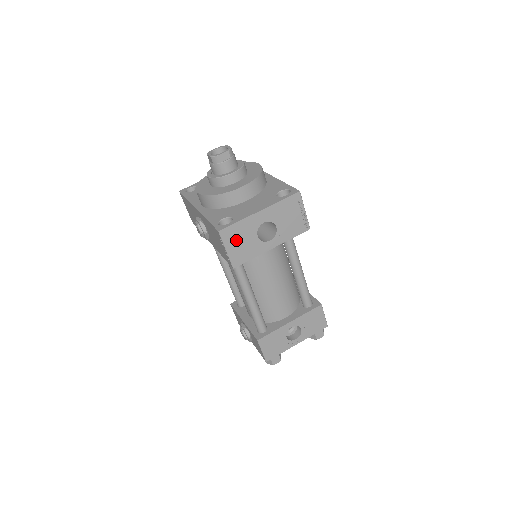
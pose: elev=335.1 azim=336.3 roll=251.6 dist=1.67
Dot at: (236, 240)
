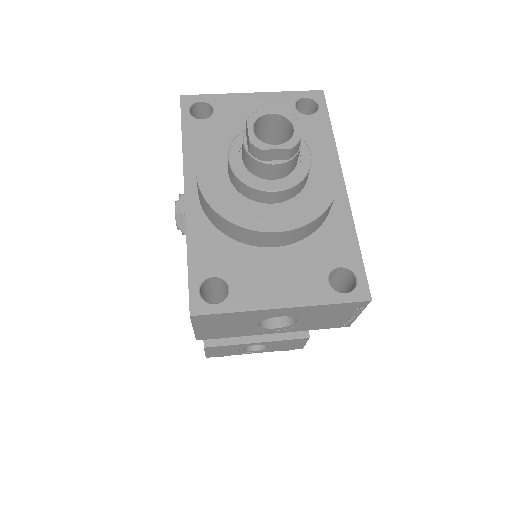
Dot at: (218, 324)
